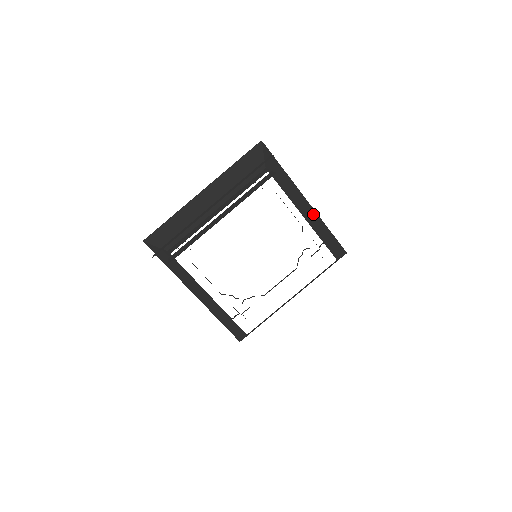
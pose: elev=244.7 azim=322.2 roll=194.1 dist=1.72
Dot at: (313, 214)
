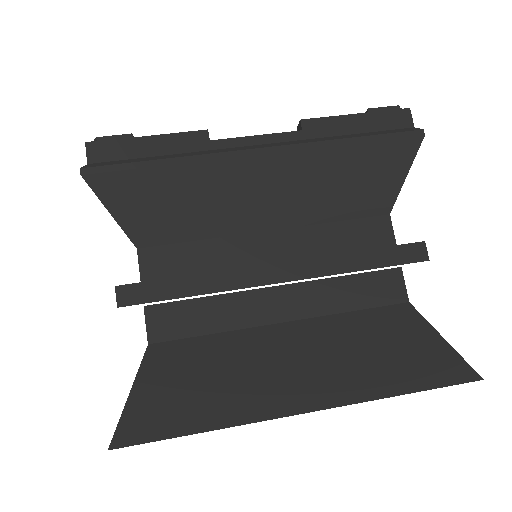
Dot at: occluded
